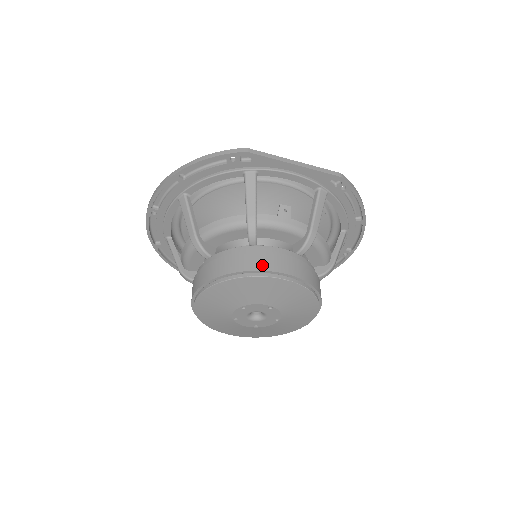
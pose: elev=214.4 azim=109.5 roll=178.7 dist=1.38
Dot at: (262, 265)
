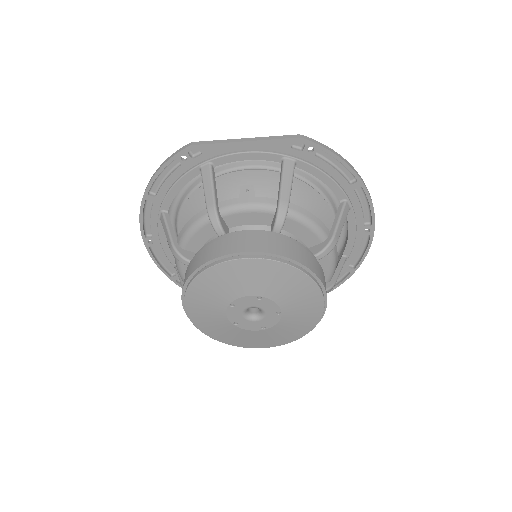
Dot at: (226, 250)
